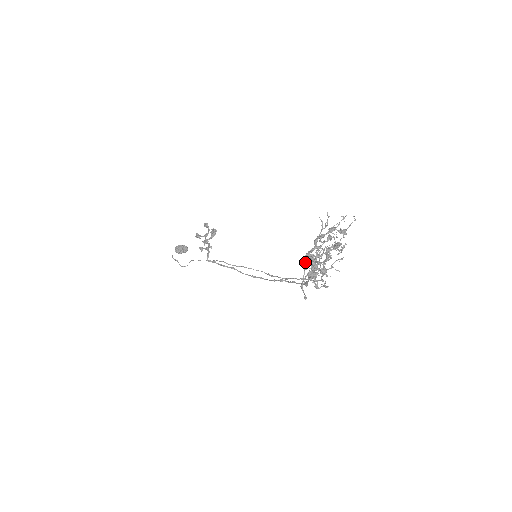
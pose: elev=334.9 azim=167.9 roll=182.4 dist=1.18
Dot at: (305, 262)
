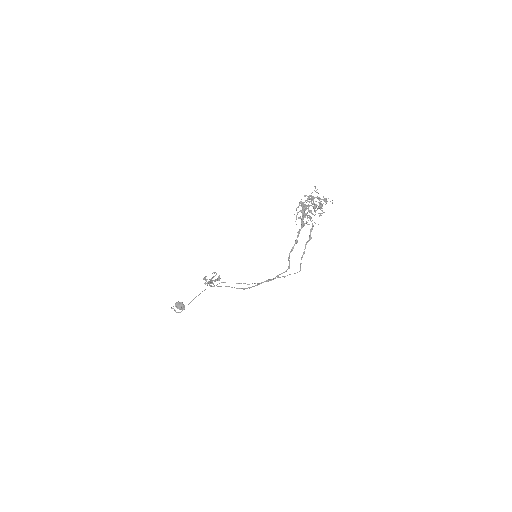
Dot at: (301, 201)
